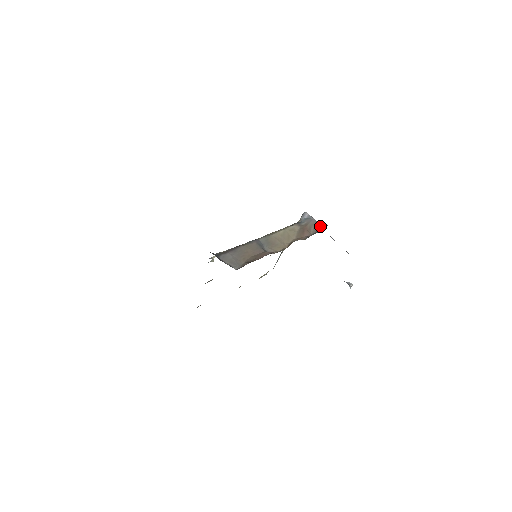
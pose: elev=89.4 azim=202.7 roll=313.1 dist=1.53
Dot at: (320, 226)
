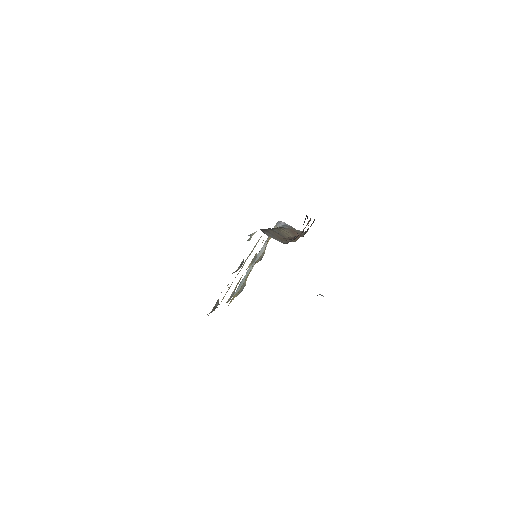
Dot at: (300, 231)
